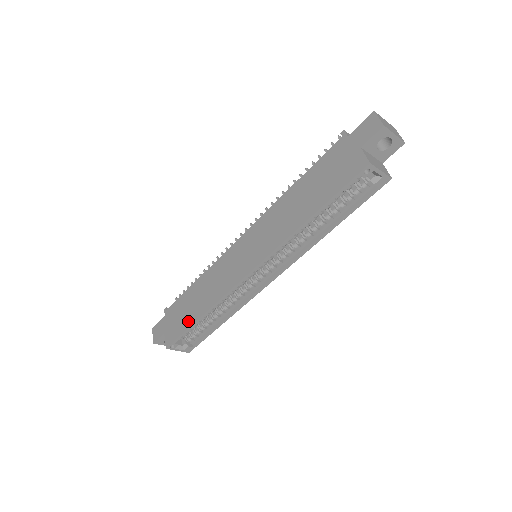
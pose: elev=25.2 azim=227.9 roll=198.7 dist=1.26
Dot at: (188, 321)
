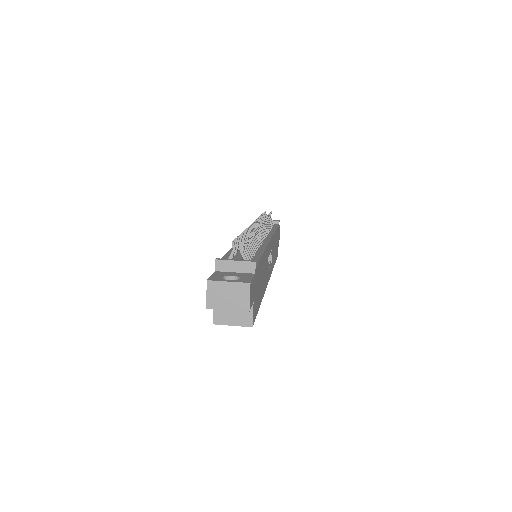
Dot at: occluded
